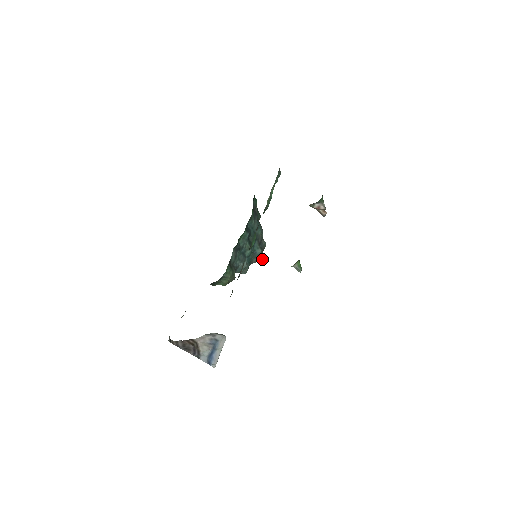
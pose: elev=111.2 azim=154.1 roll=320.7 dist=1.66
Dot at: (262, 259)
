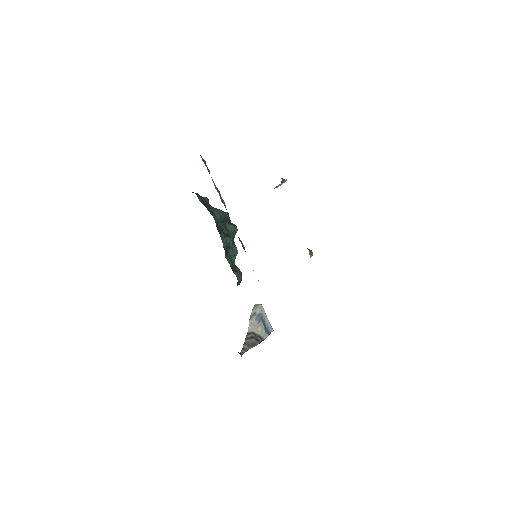
Dot at: occluded
